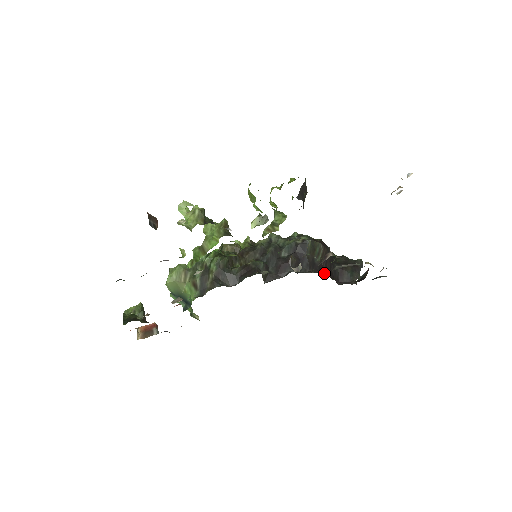
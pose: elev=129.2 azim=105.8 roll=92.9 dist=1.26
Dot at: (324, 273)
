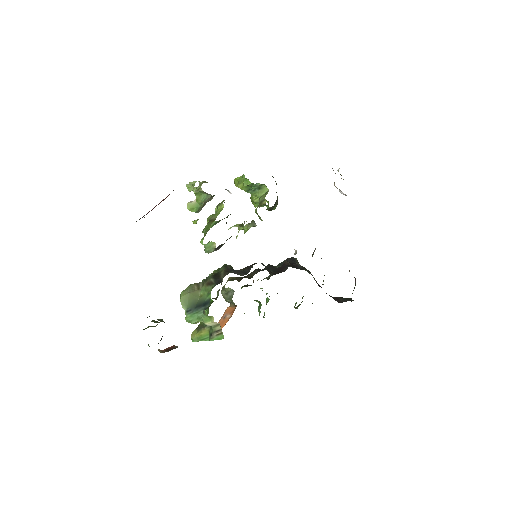
Dot at: occluded
